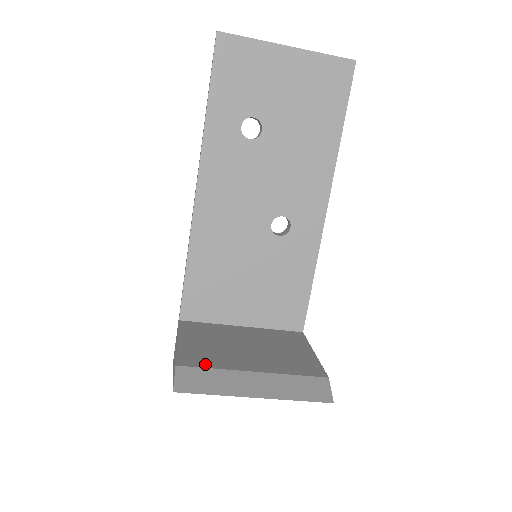
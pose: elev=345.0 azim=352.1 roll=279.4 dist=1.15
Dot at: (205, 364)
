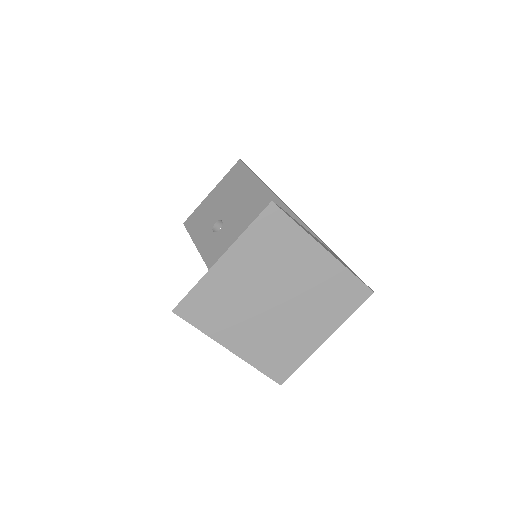
Dot at: occluded
